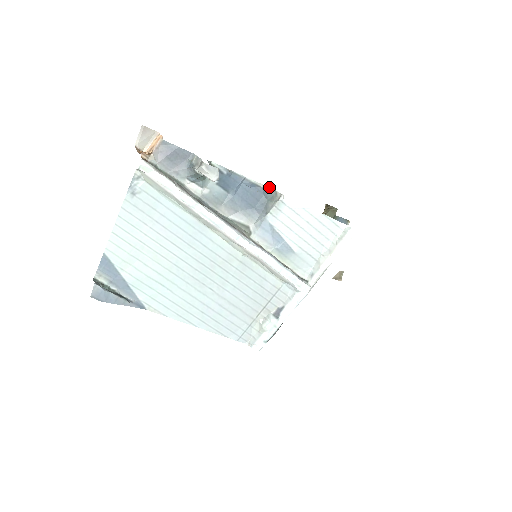
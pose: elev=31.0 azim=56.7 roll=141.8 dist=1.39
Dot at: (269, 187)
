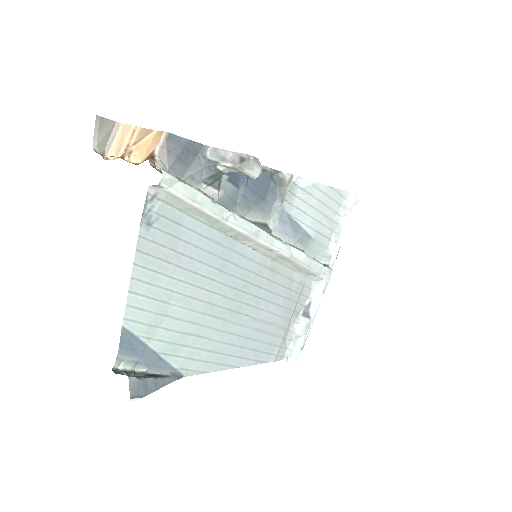
Dot at: (274, 169)
